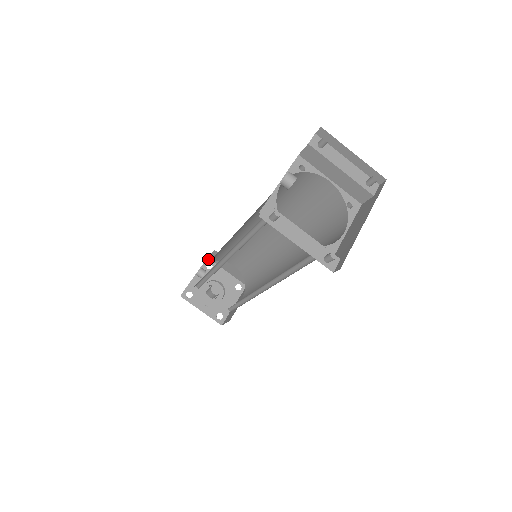
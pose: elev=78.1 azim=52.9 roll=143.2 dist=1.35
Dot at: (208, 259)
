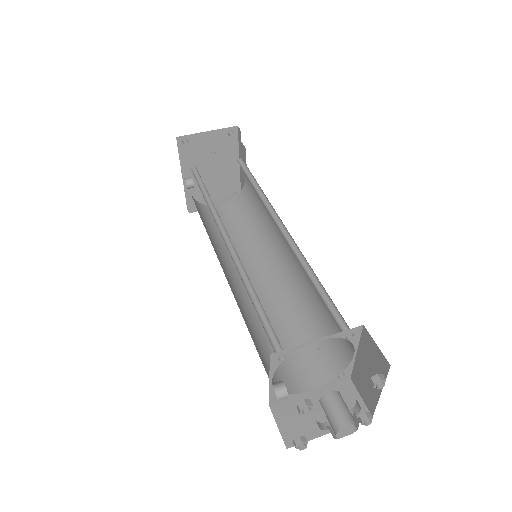
Dot at: (289, 447)
